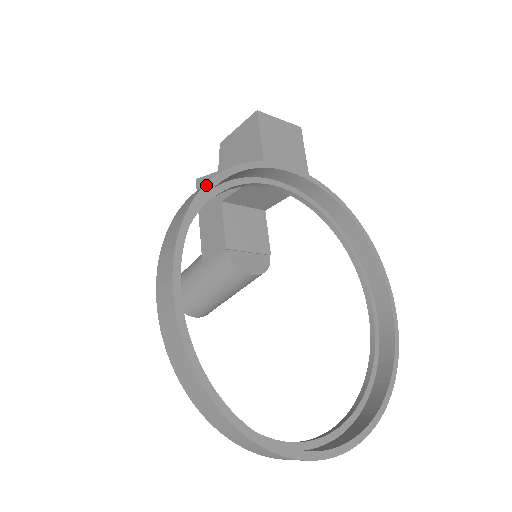
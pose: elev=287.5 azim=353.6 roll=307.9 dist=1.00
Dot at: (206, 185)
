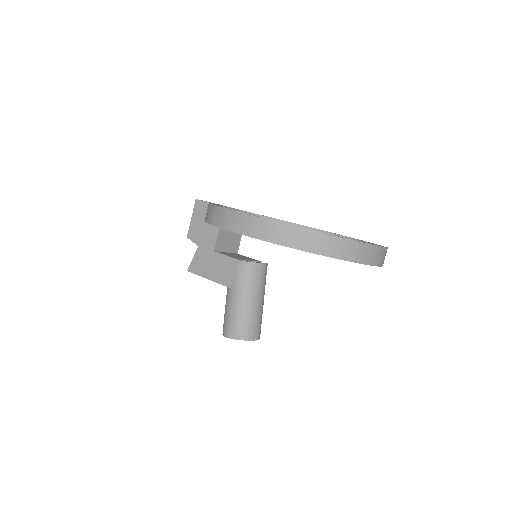
Dot at: (209, 203)
